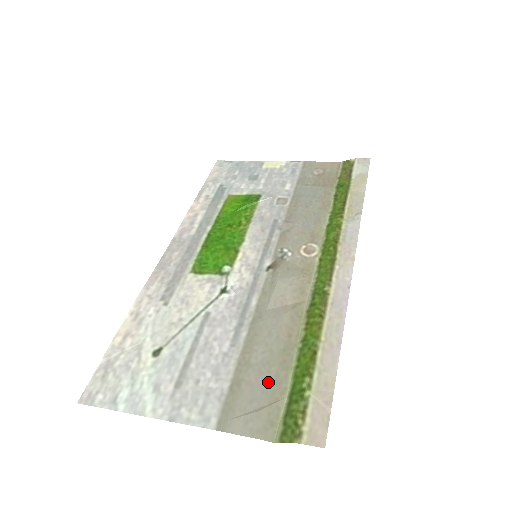
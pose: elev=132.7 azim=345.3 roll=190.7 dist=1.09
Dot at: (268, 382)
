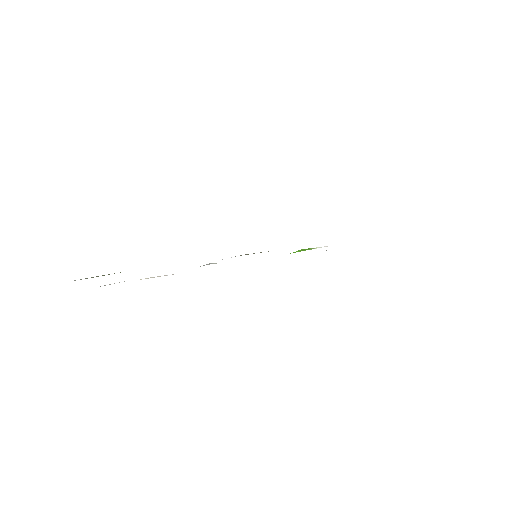
Dot at: occluded
